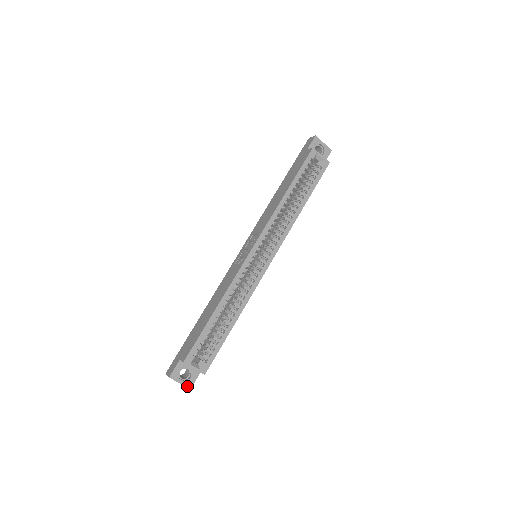
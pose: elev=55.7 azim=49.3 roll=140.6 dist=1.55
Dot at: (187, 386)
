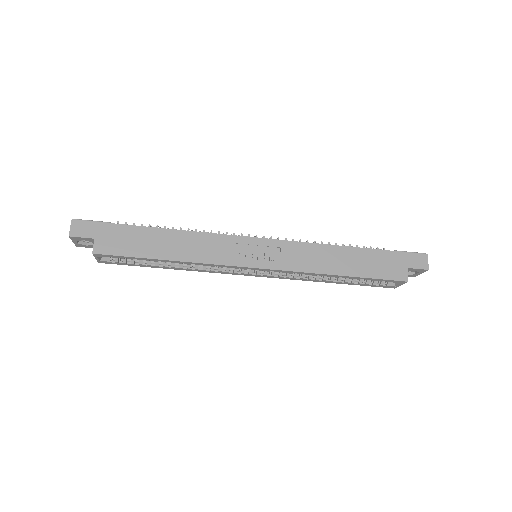
Dot at: (76, 245)
